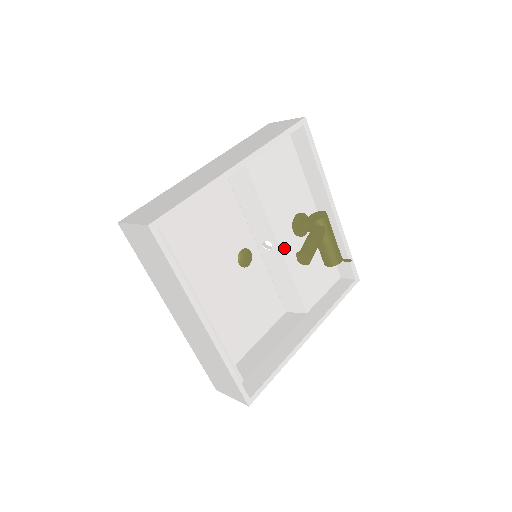
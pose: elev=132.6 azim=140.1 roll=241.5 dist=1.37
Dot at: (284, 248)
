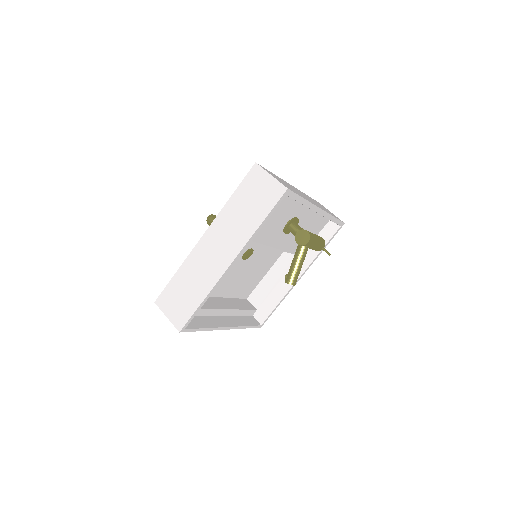
Dot at: (278, 246)
